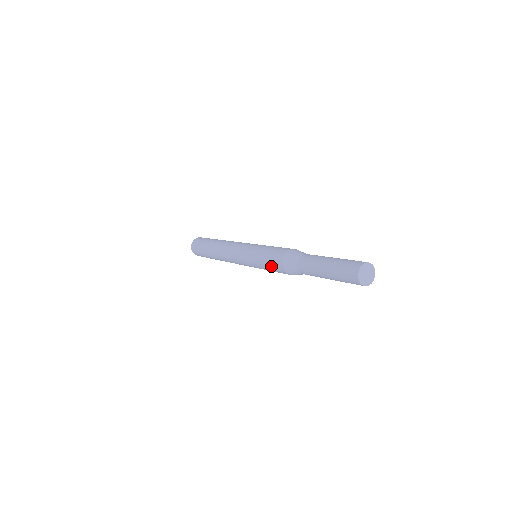
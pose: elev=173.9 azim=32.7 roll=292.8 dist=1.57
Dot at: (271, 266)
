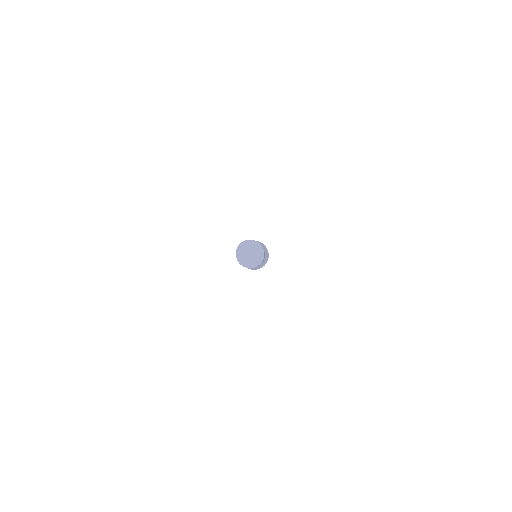
Dot at: occluded
